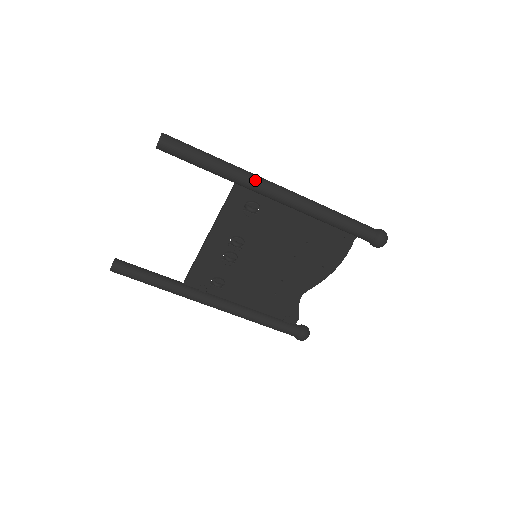
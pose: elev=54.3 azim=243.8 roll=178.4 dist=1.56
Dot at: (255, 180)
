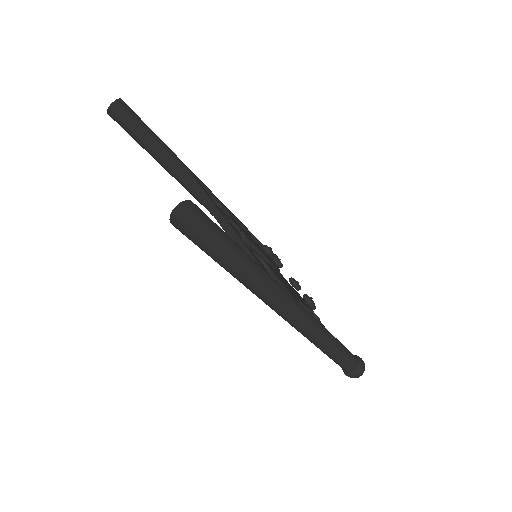
Dot at: (272, 306)
